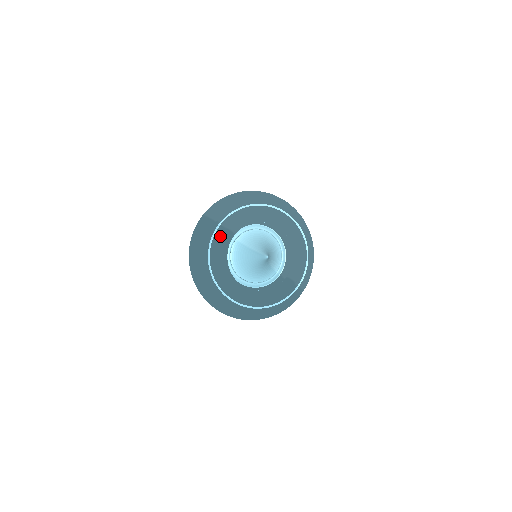
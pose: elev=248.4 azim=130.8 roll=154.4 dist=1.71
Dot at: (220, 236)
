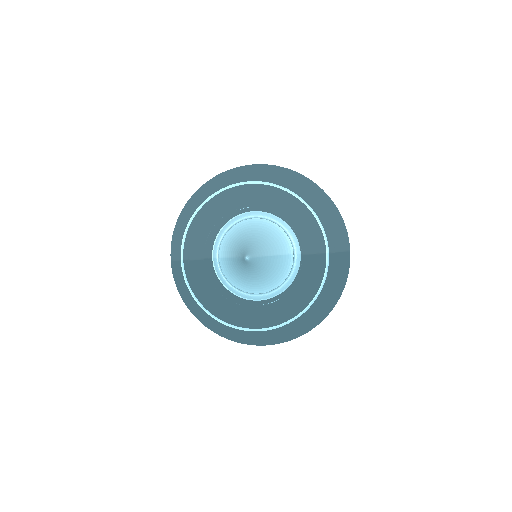
Dot at: (190, 274)
